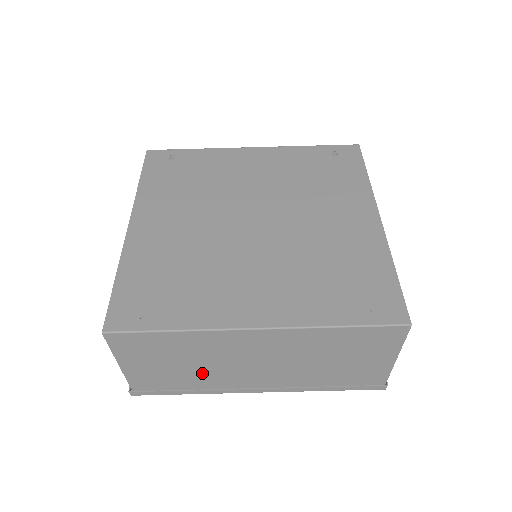
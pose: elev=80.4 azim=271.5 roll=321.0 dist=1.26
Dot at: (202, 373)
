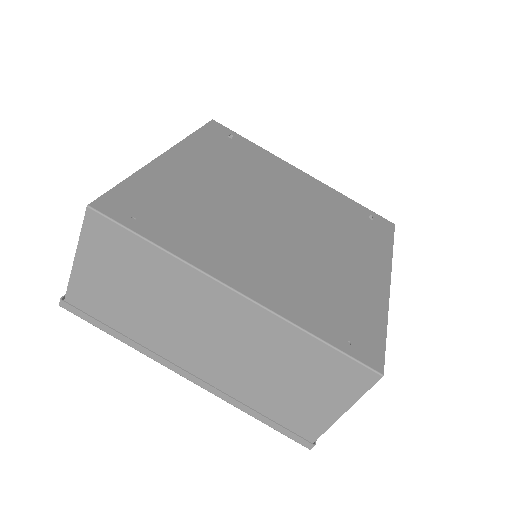
Dot at: (147, 318)
